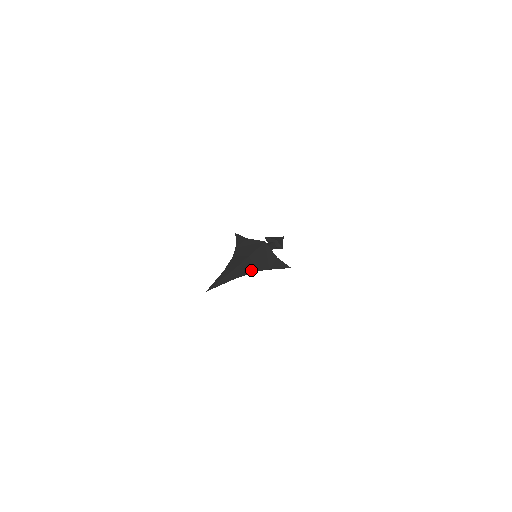
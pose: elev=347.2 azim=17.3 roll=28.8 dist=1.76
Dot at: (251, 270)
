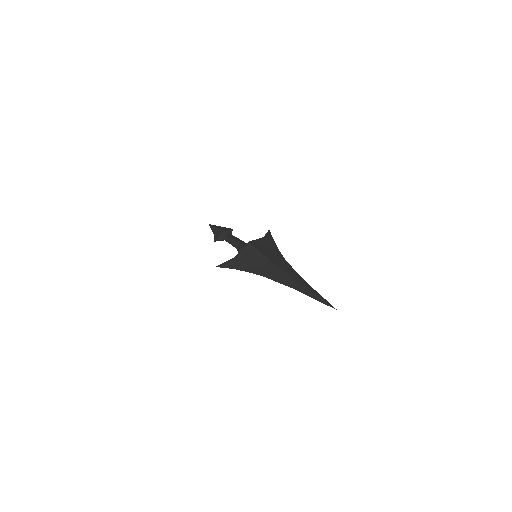
Dot at: (287, 265)
